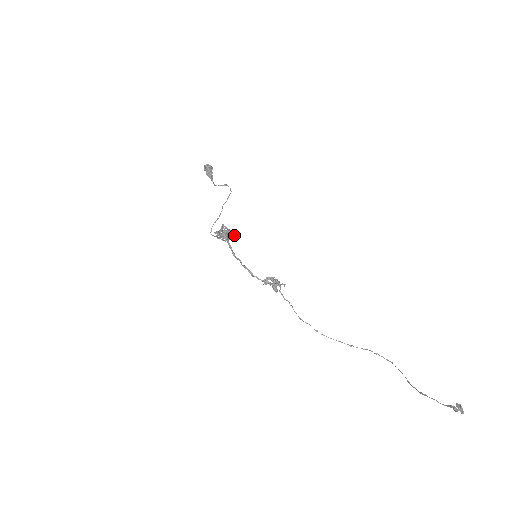
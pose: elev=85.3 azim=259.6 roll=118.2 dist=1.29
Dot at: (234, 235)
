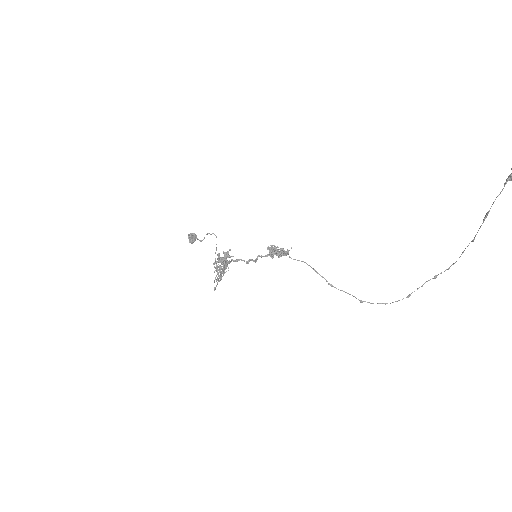
Dot at: (230, 256)
